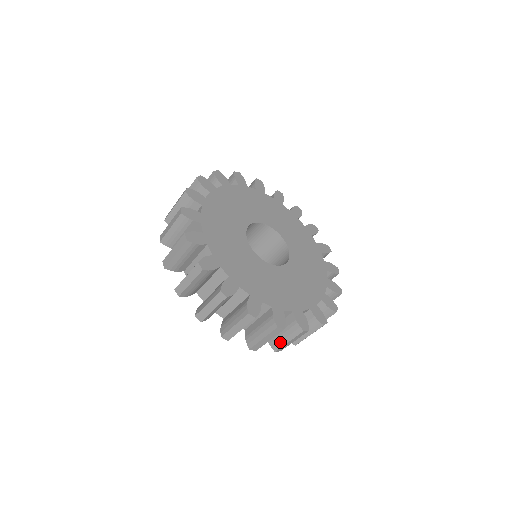
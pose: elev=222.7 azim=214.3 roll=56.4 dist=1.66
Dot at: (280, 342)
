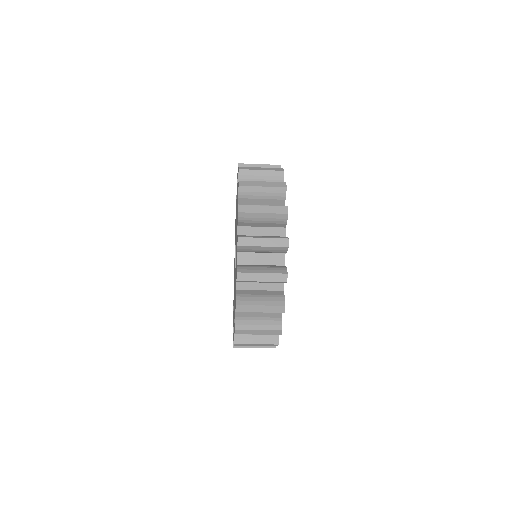
Dot at: occluded
